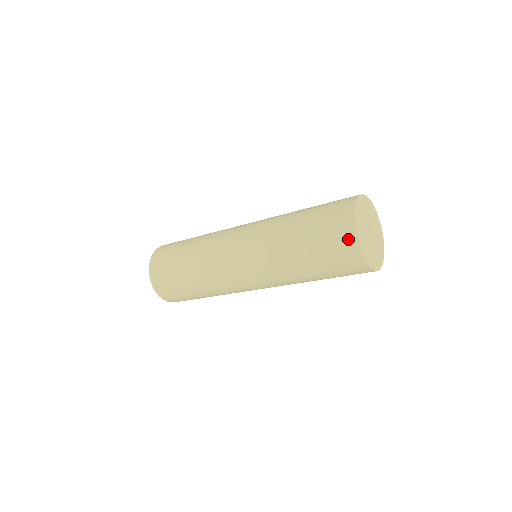
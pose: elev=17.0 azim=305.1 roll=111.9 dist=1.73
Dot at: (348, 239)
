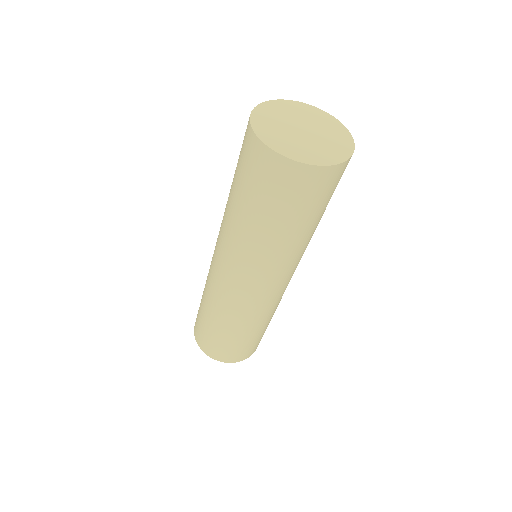
Dot at: occluded
